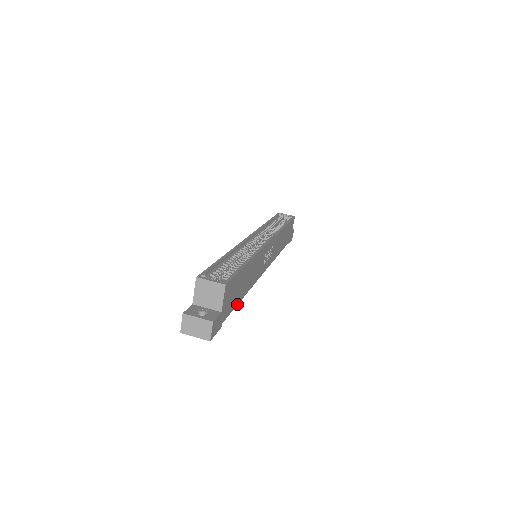
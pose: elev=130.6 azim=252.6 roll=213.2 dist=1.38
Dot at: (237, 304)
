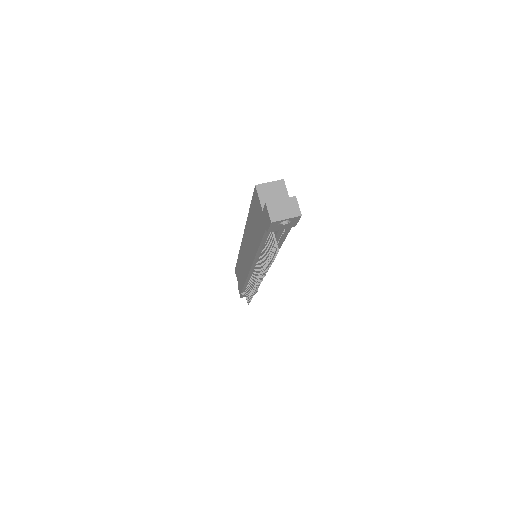
Dot at: (285, 237)
